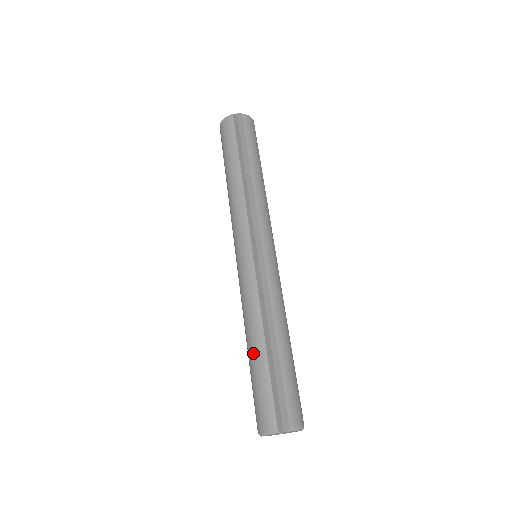
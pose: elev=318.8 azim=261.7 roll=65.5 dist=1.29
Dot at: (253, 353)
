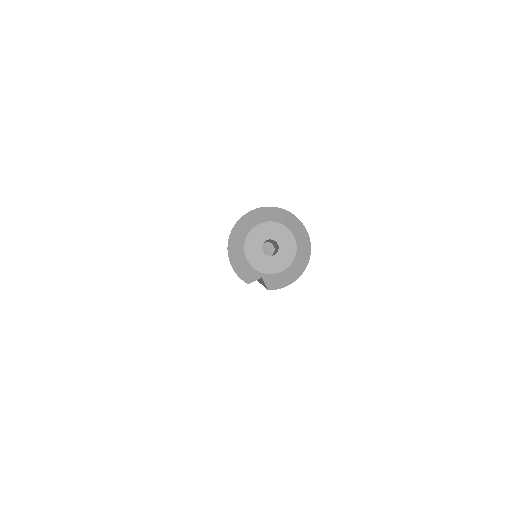
Dot at: occluded
